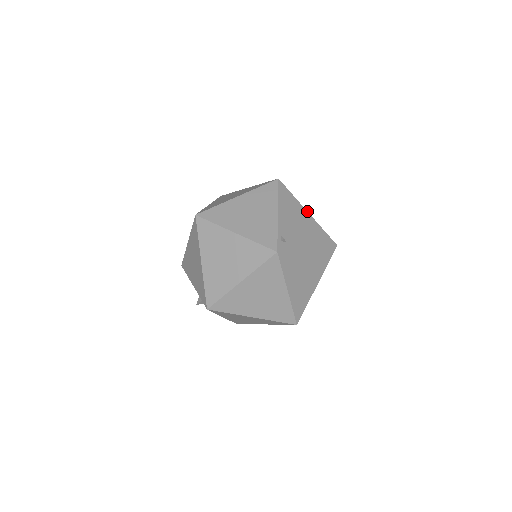
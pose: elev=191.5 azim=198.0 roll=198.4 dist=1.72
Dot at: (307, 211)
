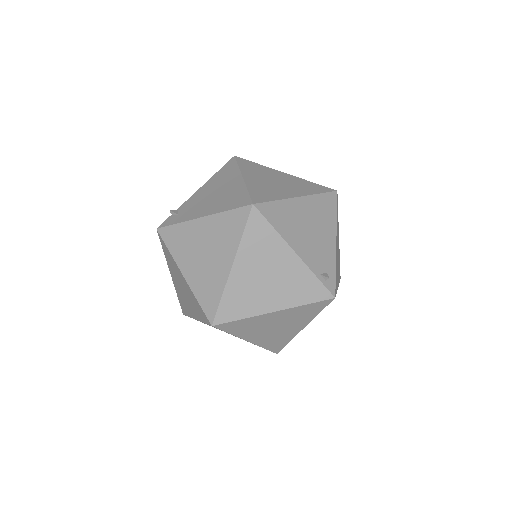
Dot at: (297, 197)
